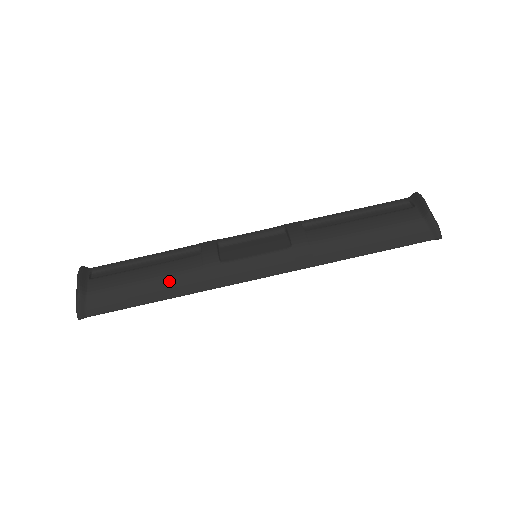
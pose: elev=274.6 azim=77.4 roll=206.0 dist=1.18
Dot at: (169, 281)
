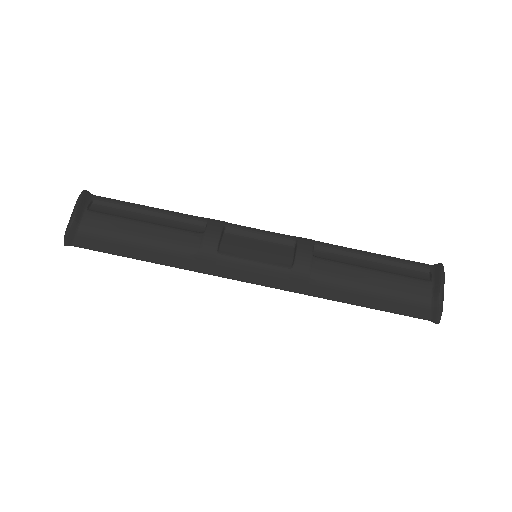
Dot at: (161, 249)
